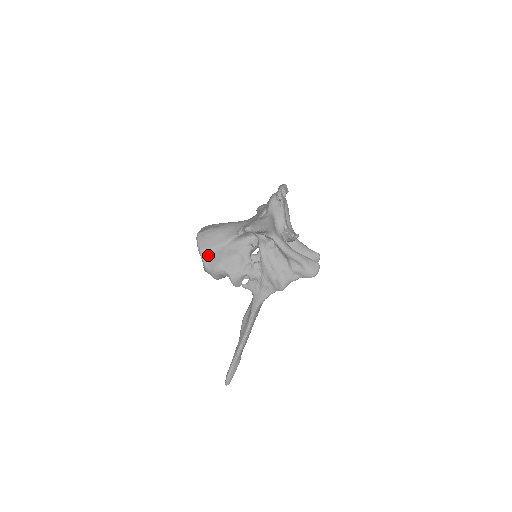
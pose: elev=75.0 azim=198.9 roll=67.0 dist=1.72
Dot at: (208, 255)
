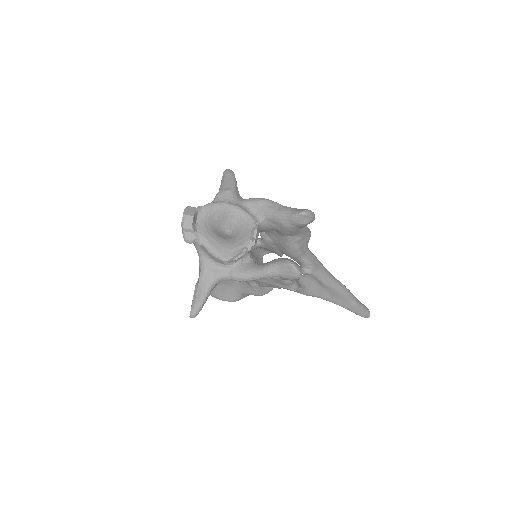
Dot at: (220, 296)
